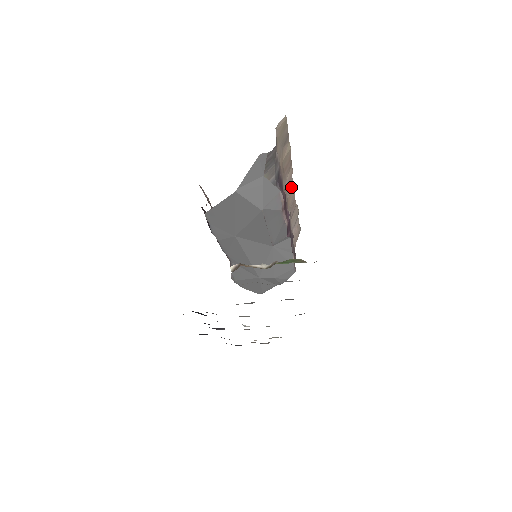
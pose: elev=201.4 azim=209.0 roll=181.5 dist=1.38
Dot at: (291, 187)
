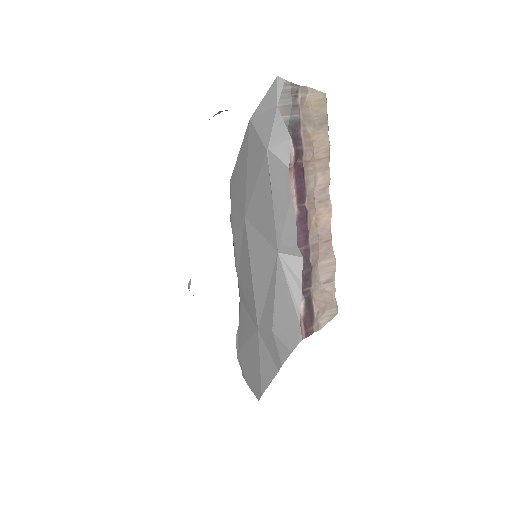
Dot at: (325, 205)
